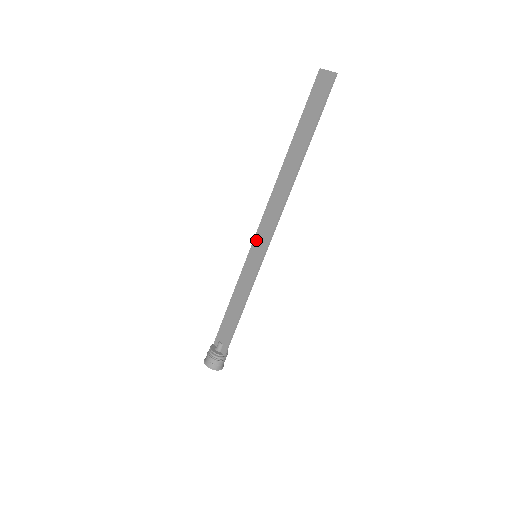
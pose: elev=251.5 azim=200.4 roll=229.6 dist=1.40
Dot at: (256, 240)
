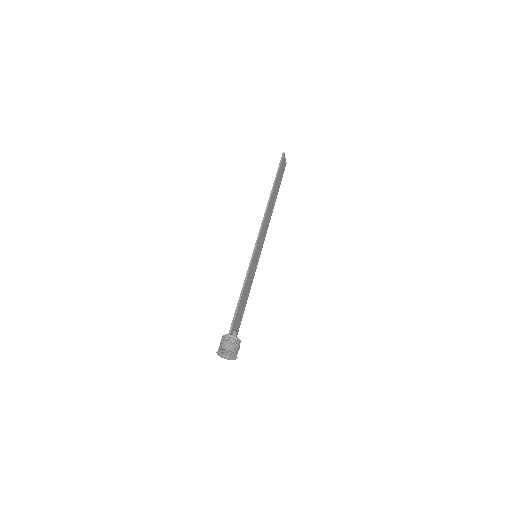
Dot at: (259, 250)
